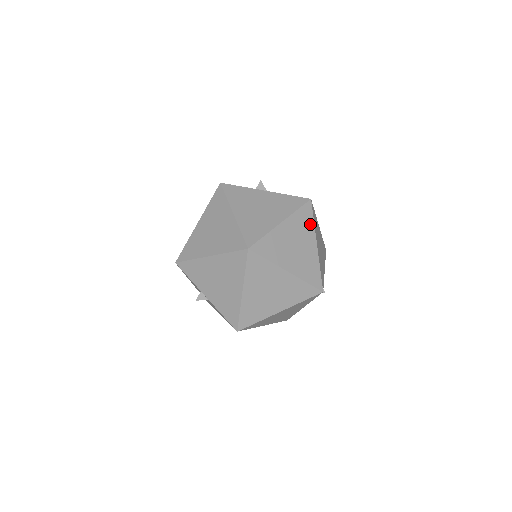
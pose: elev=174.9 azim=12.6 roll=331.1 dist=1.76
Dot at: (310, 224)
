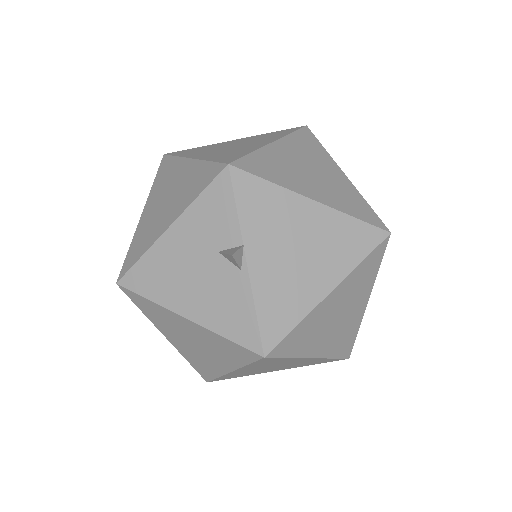
Dot at: occluded
